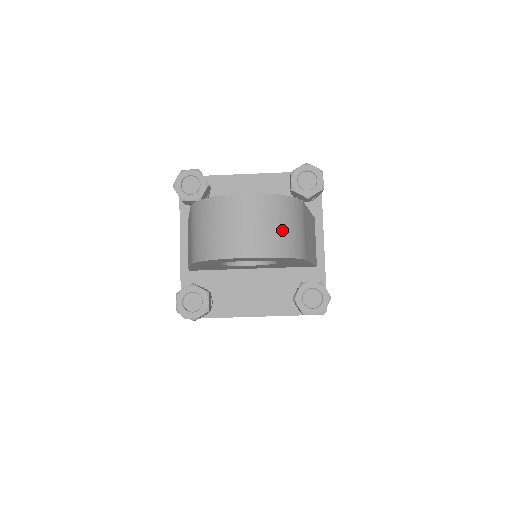
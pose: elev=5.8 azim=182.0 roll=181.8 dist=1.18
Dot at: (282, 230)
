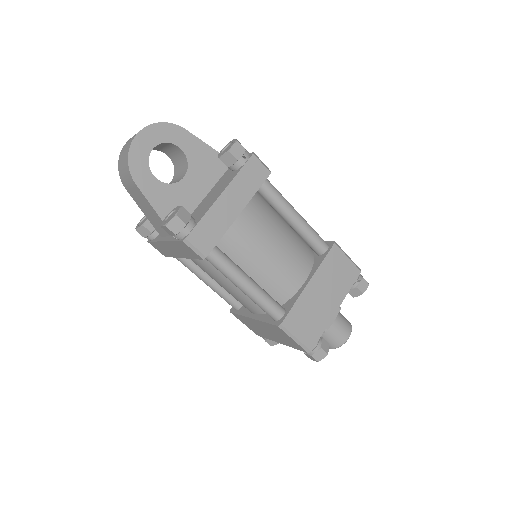
Dot at: occluded
